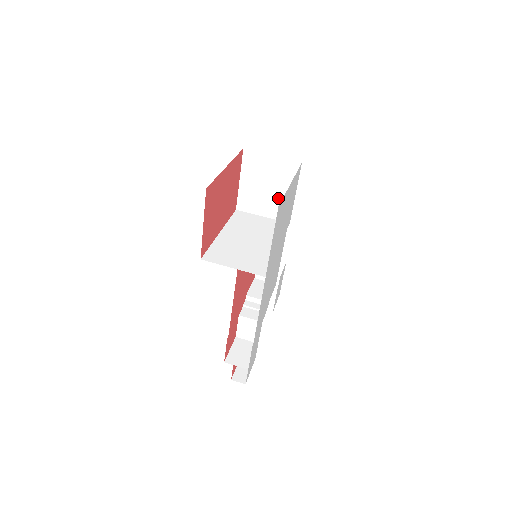
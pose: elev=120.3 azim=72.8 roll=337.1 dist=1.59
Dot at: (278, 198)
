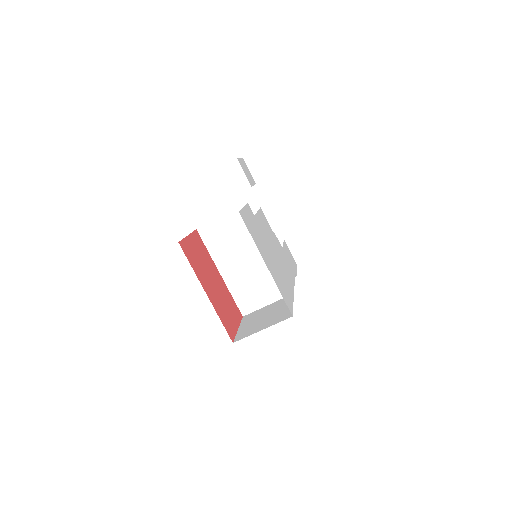
Dot at: occluded
